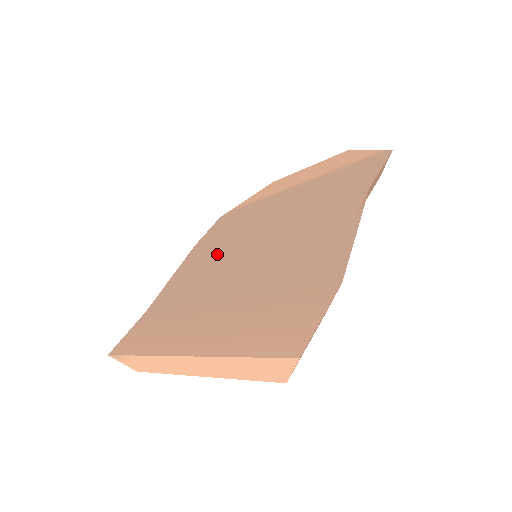
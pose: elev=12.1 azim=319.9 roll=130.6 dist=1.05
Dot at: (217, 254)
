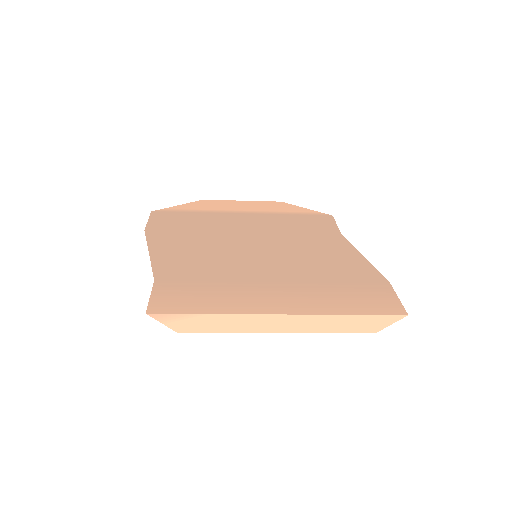
Dot at: (209, 246)
